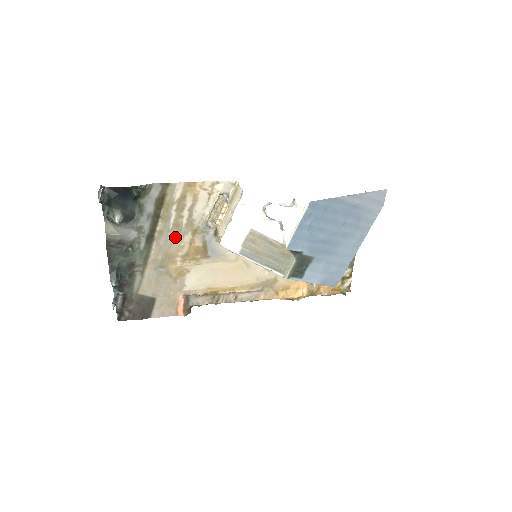
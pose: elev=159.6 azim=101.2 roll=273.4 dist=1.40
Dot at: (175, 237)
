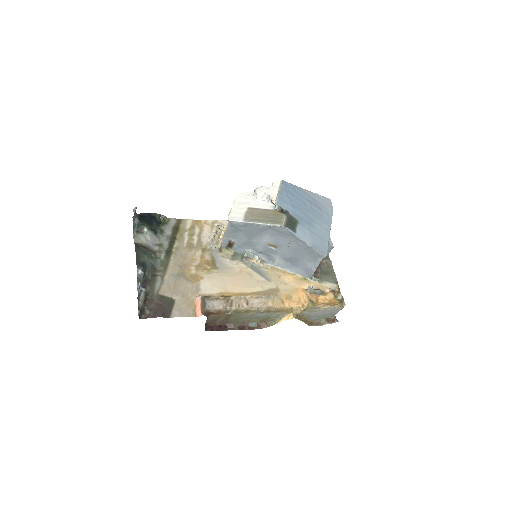
Dot at: (189, 253)
